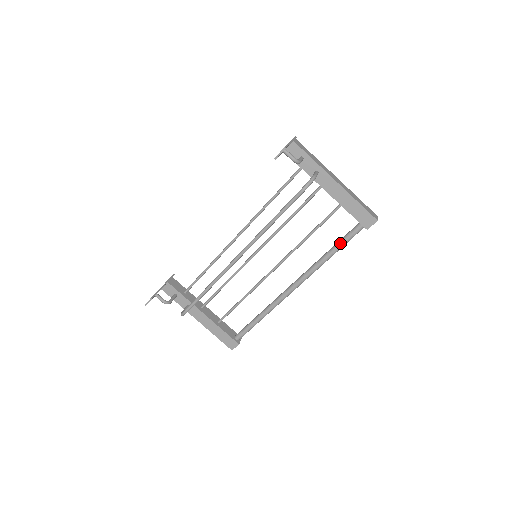
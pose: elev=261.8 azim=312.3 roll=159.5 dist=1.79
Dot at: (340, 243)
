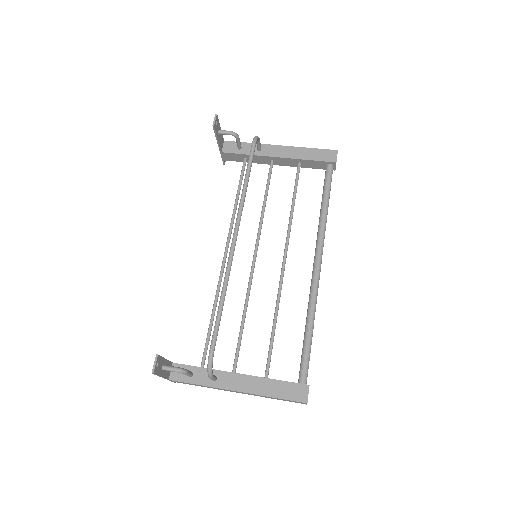
Dot at: (324, 191)
